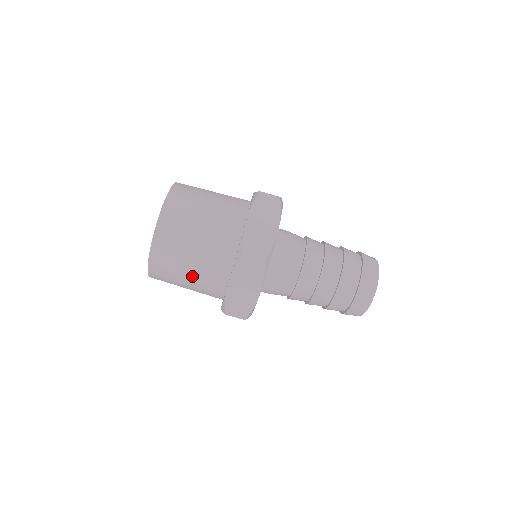
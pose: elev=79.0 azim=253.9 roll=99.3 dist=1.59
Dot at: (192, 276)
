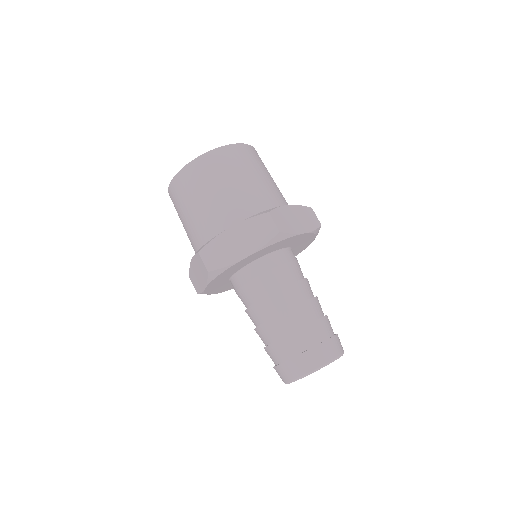
Dot at: (185, 230)
